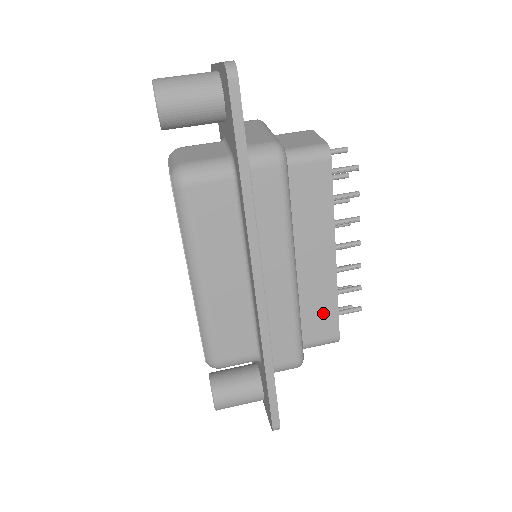
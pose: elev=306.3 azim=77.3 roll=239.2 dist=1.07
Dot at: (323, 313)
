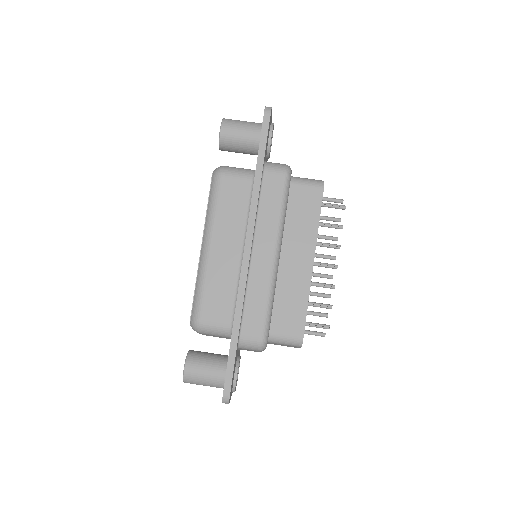
Dot at: (294, 310)
